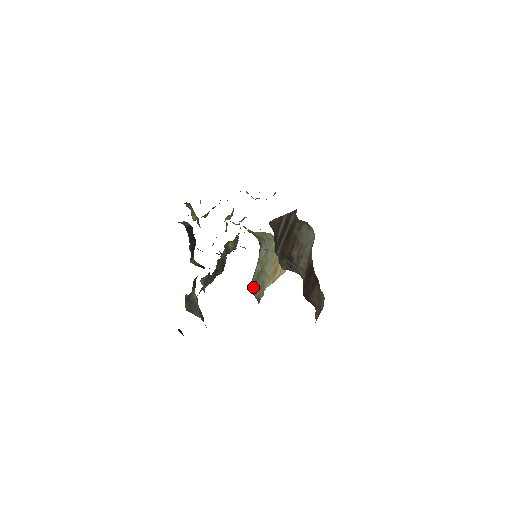
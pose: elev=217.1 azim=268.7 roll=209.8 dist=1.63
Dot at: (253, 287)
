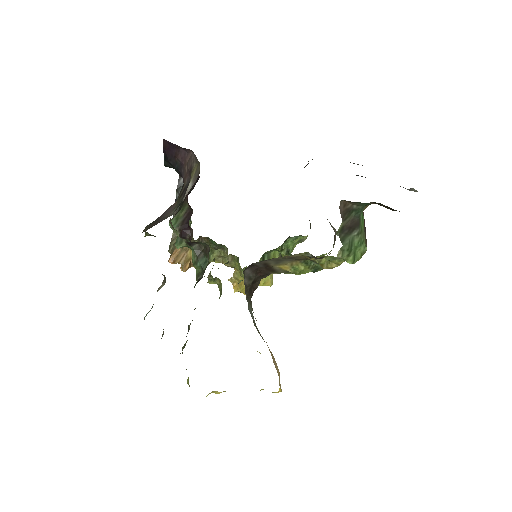
Dot at: occluded
